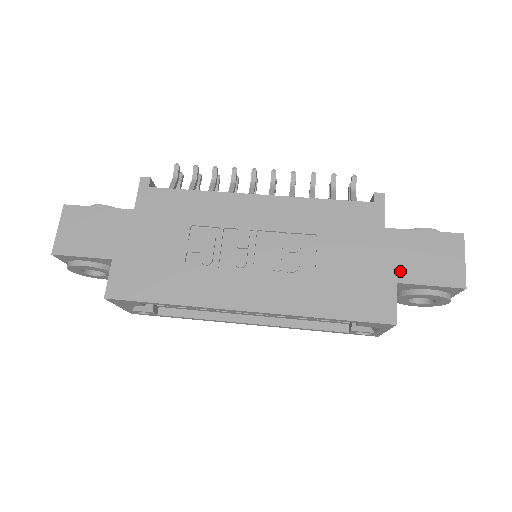
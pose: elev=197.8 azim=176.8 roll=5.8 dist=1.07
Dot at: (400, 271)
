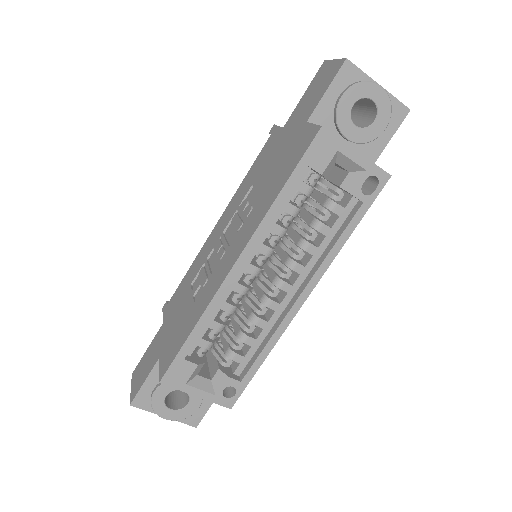
Dot at: (304, 118)
